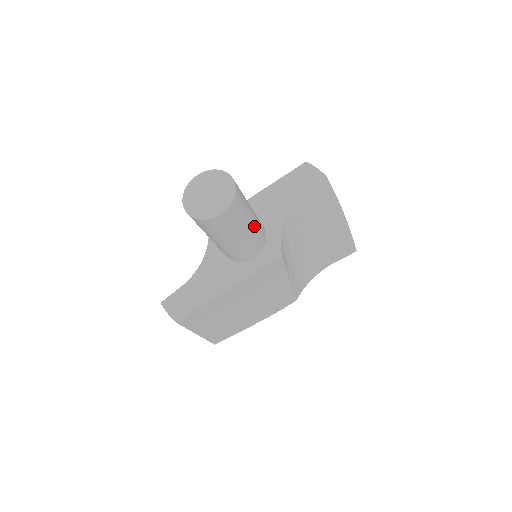
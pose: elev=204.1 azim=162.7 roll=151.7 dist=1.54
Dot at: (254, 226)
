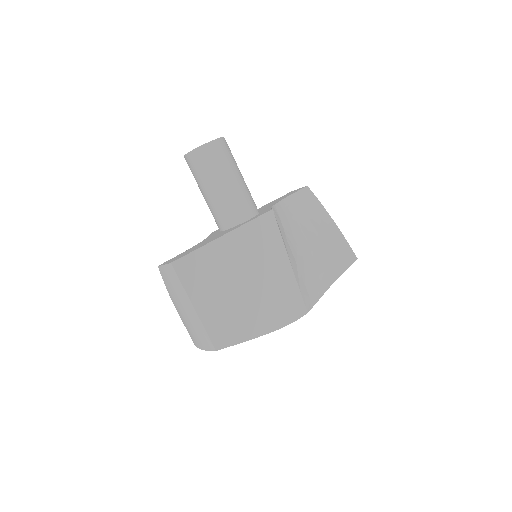
Dot at: (244, 183)
